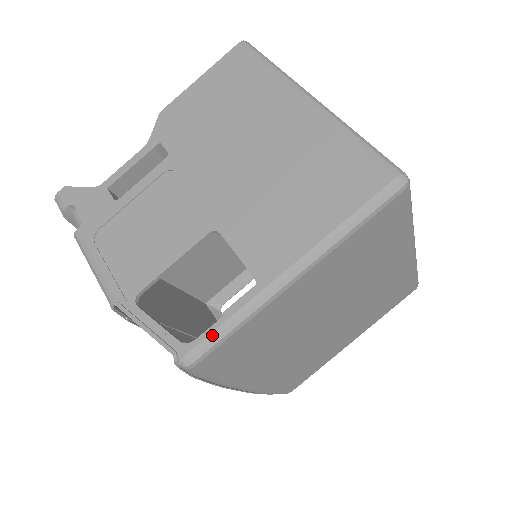
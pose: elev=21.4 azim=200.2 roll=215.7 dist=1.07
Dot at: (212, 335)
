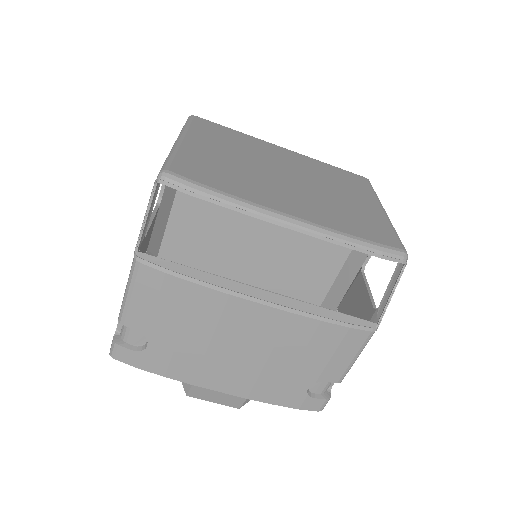
Dot at: (163, 164)
